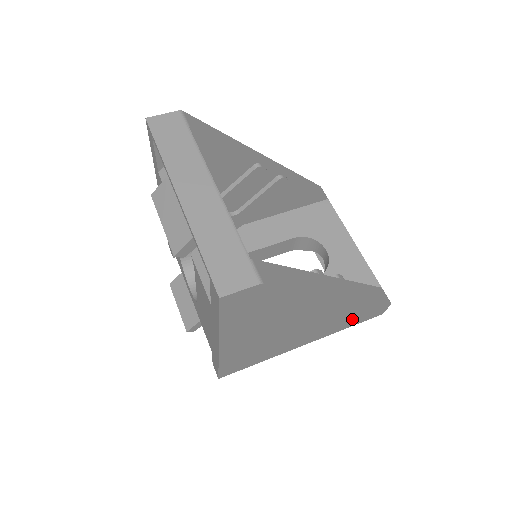
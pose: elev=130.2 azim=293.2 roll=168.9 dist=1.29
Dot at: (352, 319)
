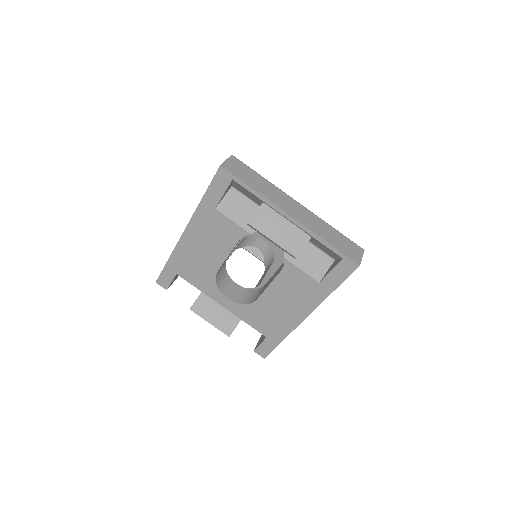
Dot at: occluded
